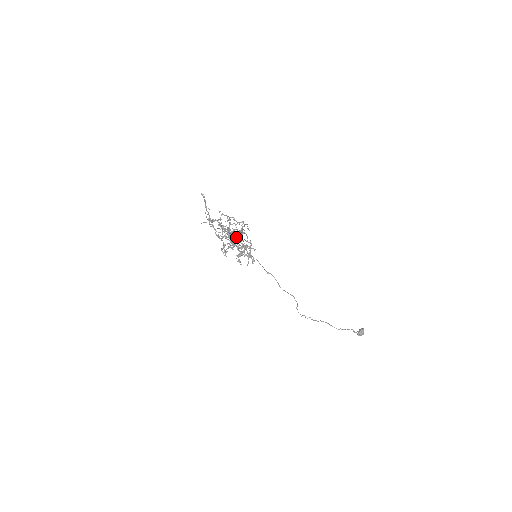
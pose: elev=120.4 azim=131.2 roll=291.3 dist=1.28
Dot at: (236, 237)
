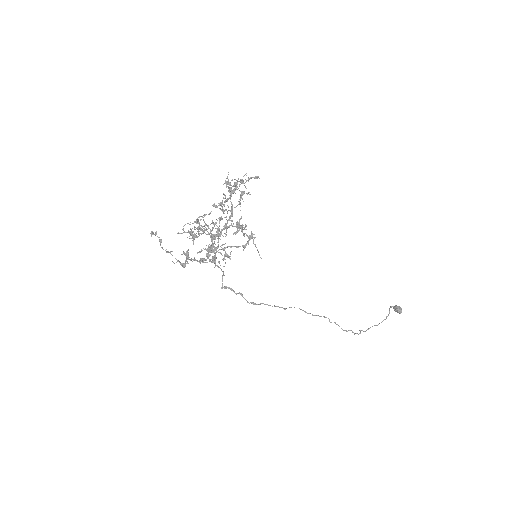
Dot at: occluded
